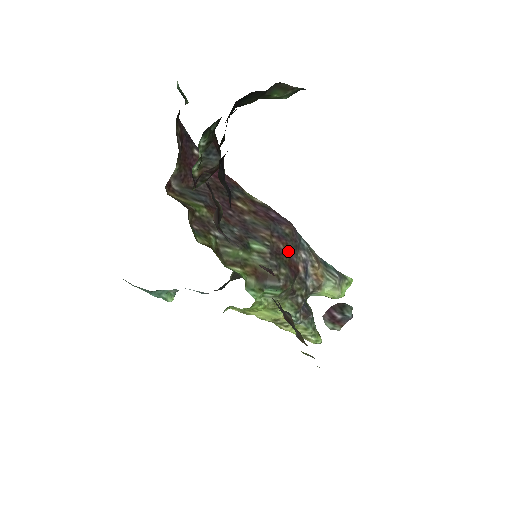
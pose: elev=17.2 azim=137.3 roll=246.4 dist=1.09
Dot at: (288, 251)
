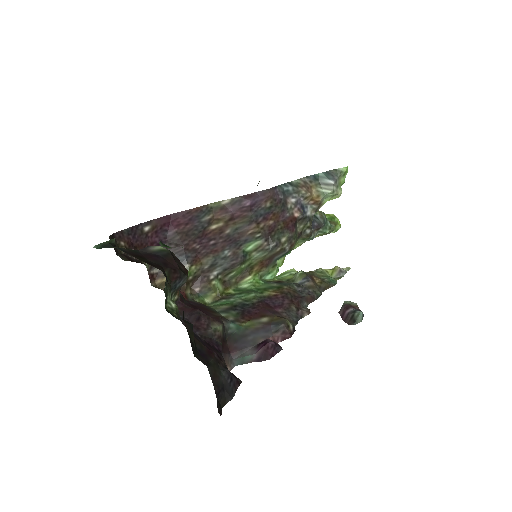
Dot at: (278, 217)
